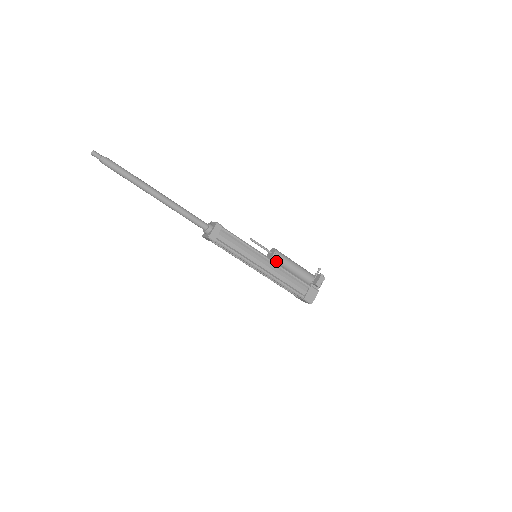
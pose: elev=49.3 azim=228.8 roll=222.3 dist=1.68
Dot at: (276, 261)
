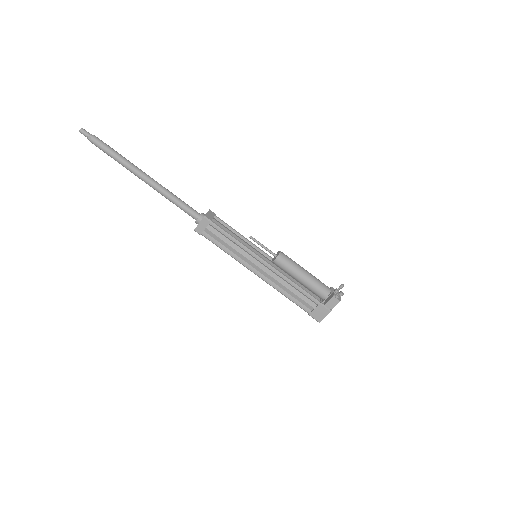
Dot at: occluded
